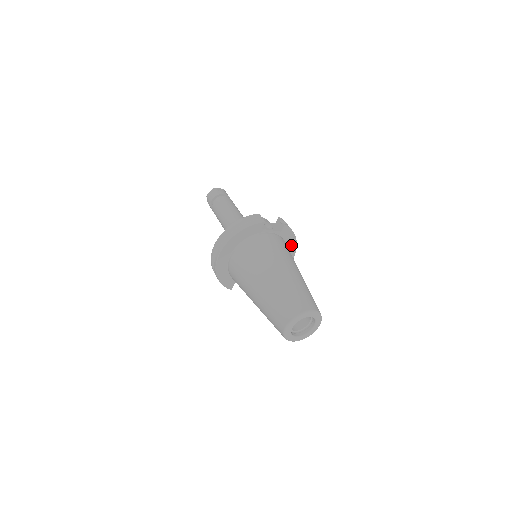
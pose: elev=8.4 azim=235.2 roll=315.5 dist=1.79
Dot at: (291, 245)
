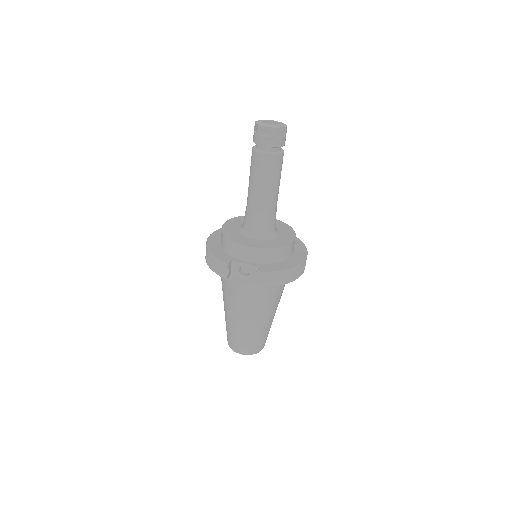
Dot at: occluded
